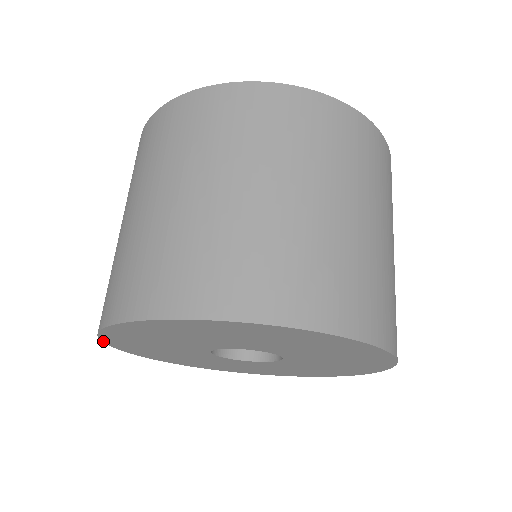
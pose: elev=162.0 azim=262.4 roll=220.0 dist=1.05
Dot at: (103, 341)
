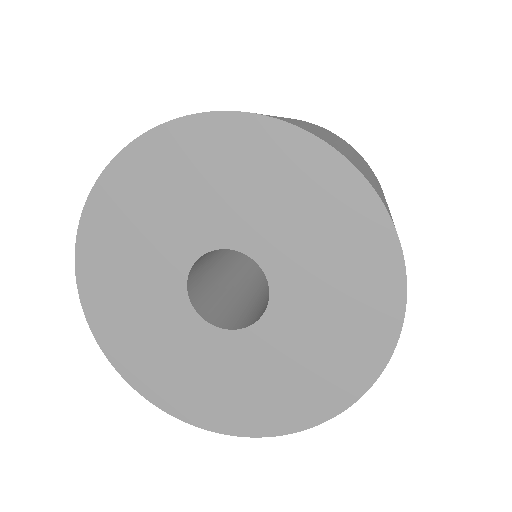
Dot at: (80, 296)
